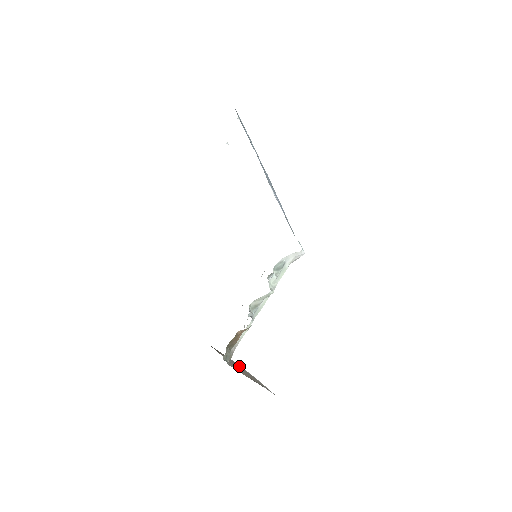
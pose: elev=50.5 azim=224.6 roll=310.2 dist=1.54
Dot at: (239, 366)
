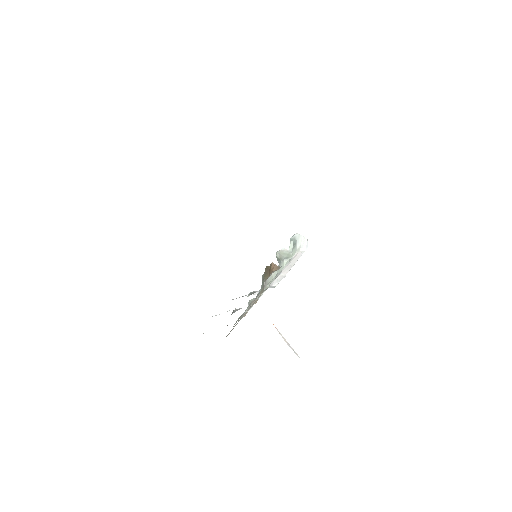
Dot at: occluded
